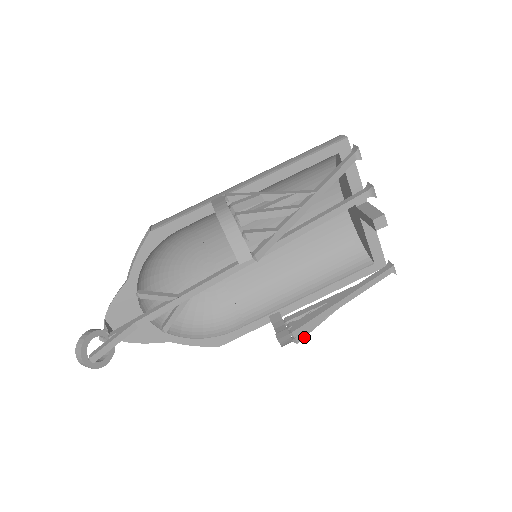
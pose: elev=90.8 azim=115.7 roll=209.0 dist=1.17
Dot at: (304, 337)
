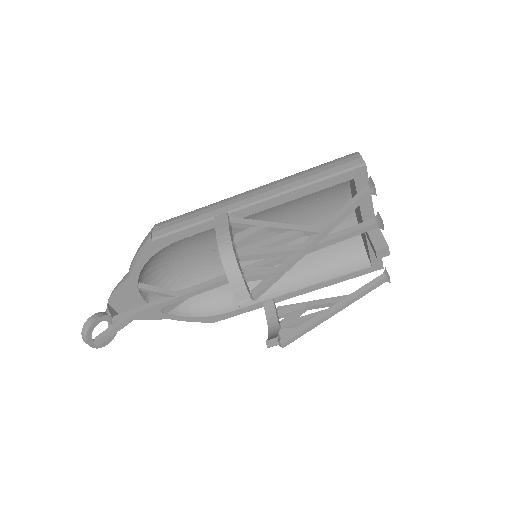
Dot at: occluded
